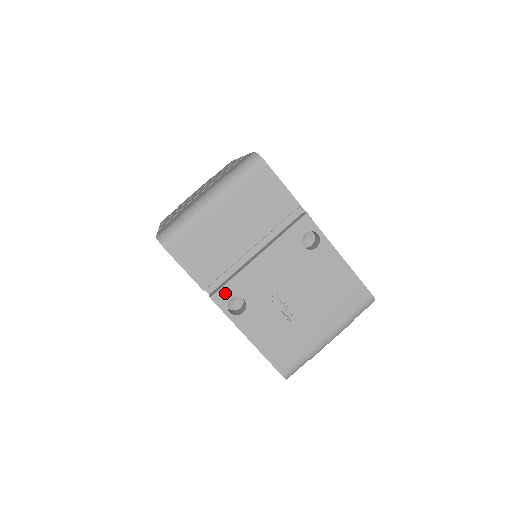
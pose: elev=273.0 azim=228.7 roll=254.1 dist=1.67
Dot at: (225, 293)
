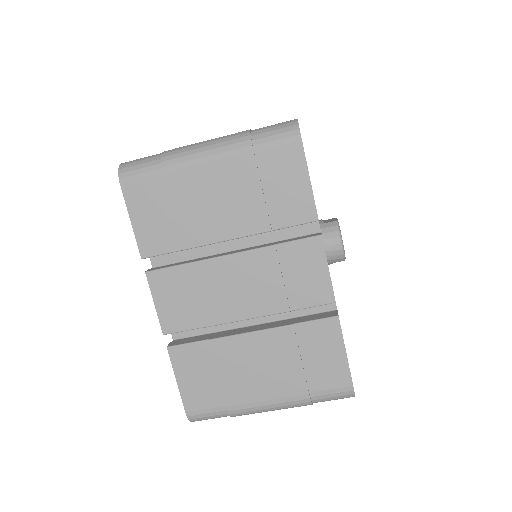
Dot at: occluded
